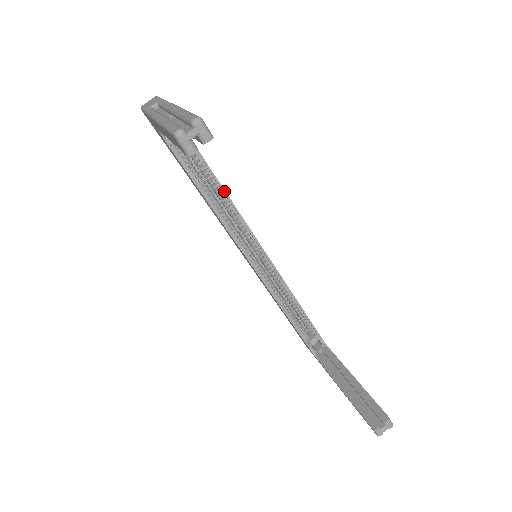
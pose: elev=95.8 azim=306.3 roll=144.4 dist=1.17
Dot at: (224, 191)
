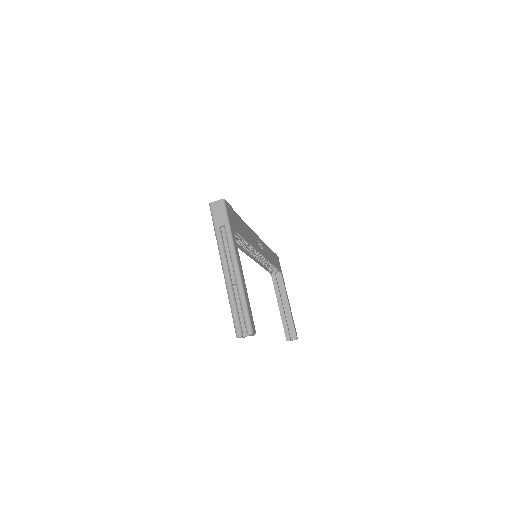
Dot at: (249, 243)
